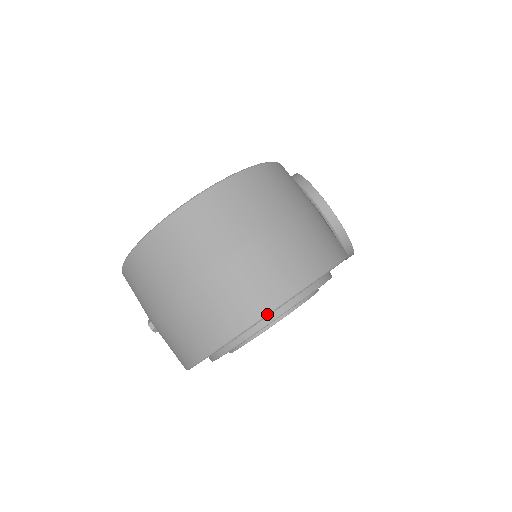
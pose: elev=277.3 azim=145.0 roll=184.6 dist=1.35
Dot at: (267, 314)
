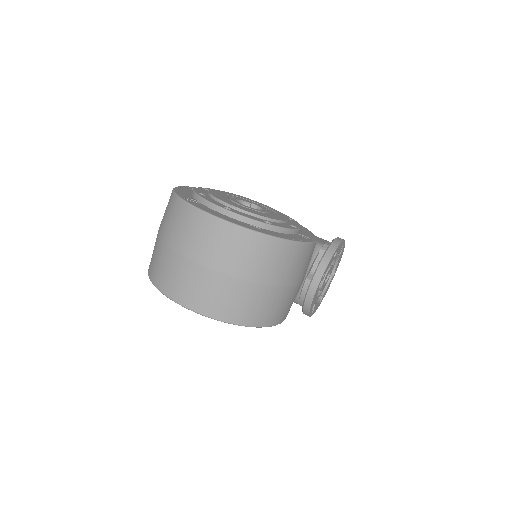
Dot at: (185, 307)
